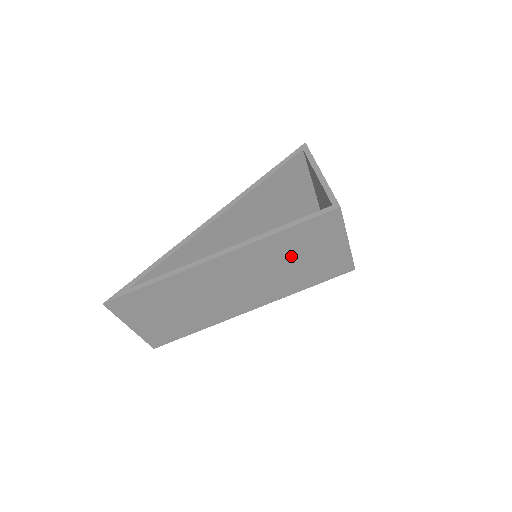
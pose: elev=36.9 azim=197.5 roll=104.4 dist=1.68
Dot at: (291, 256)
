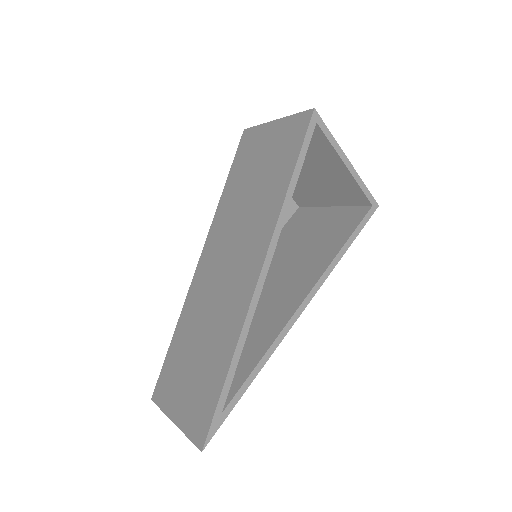
Dot at: occluded
